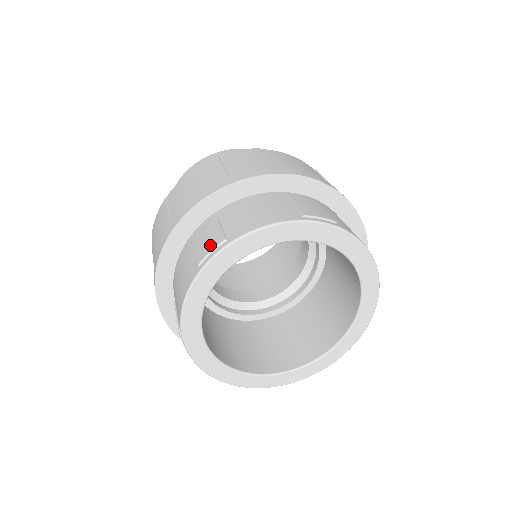
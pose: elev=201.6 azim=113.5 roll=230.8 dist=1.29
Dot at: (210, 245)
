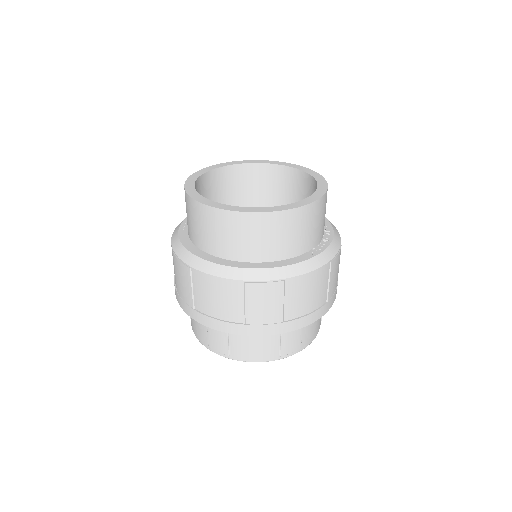
Dot at: (219, 348)
